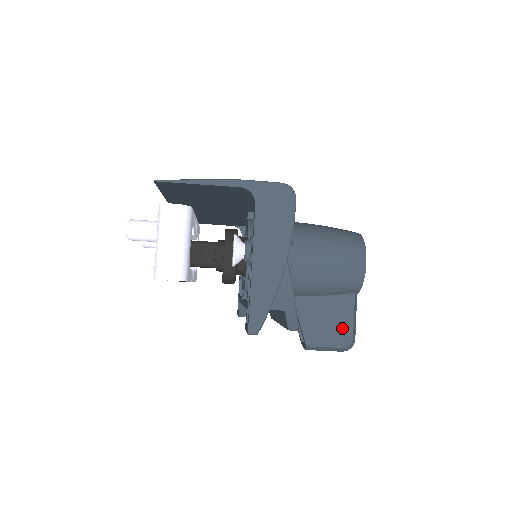
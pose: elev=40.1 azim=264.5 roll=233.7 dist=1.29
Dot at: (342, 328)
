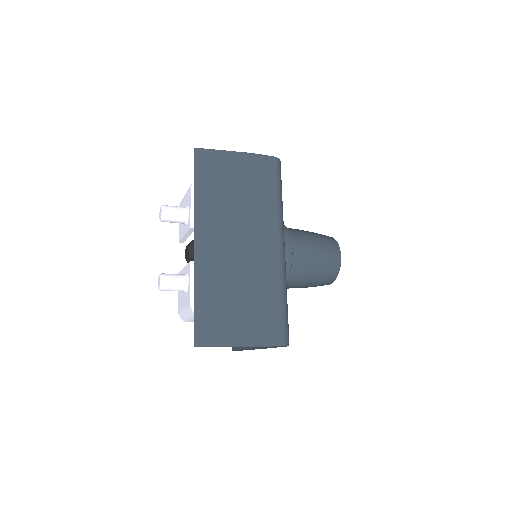
Dot at: occluded
